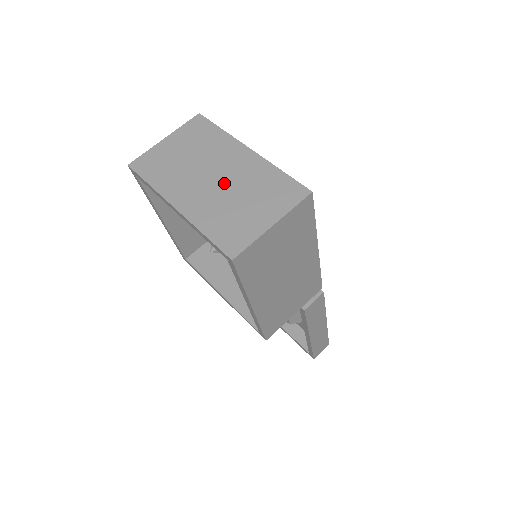
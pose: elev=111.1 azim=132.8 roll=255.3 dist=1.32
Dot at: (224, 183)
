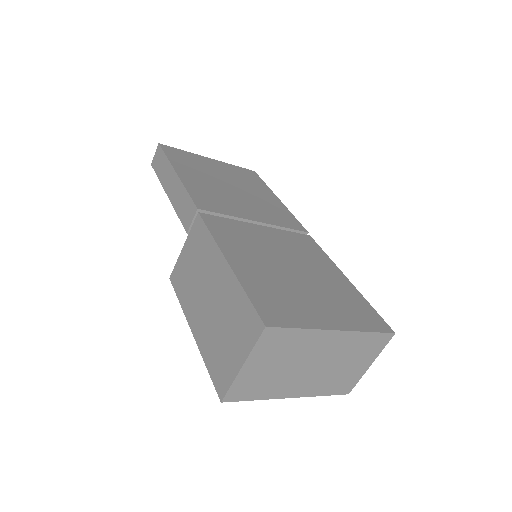
Dot at: (325, 364)
